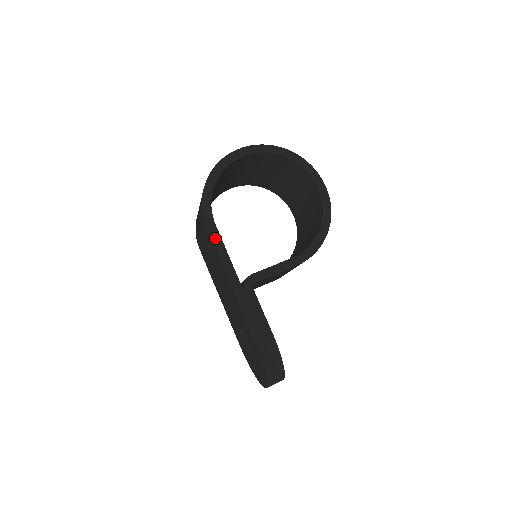
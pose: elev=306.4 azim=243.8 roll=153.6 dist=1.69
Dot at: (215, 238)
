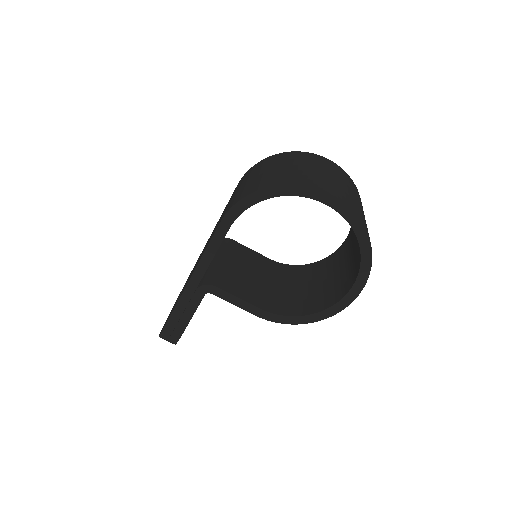
Dot at: (217, 236)
